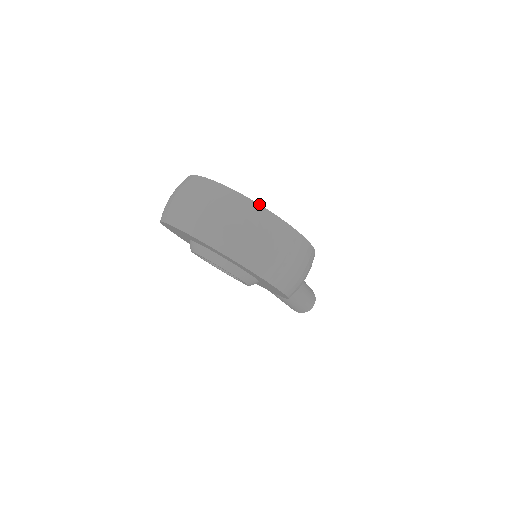
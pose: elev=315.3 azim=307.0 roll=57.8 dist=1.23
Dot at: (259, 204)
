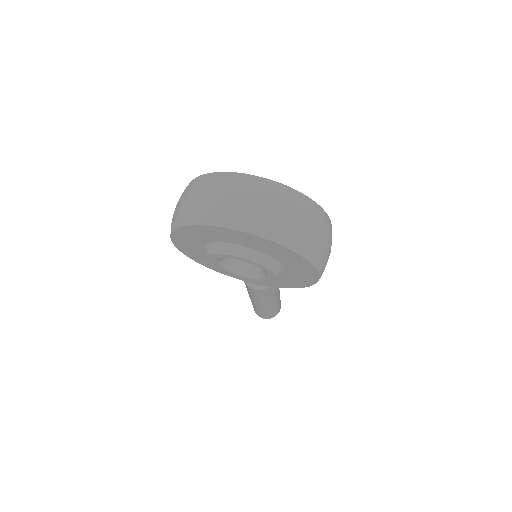
Dot at: occluded
